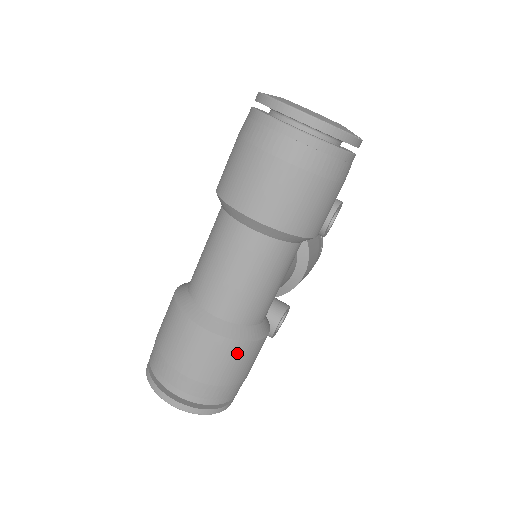
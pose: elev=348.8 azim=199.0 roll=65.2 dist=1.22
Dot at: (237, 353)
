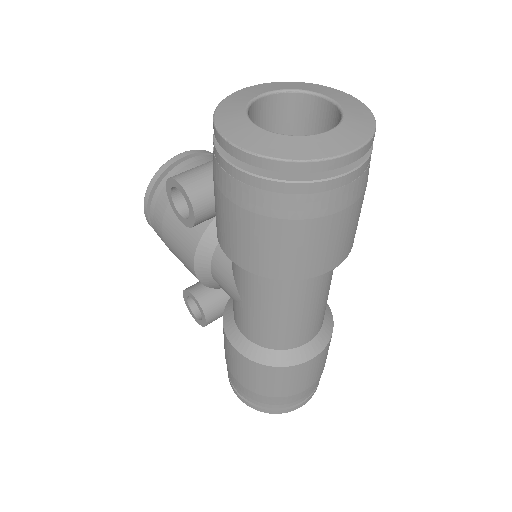
Dot at: occluded
